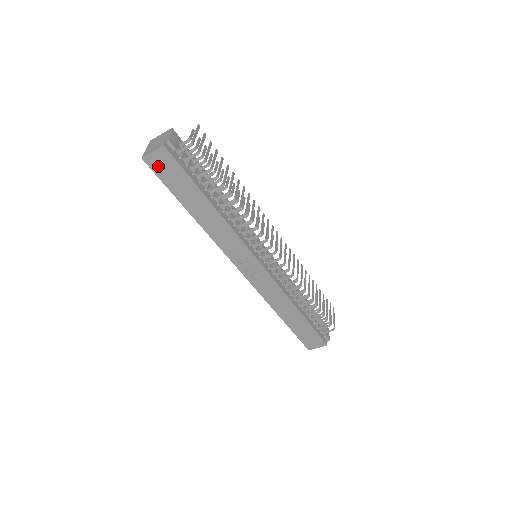
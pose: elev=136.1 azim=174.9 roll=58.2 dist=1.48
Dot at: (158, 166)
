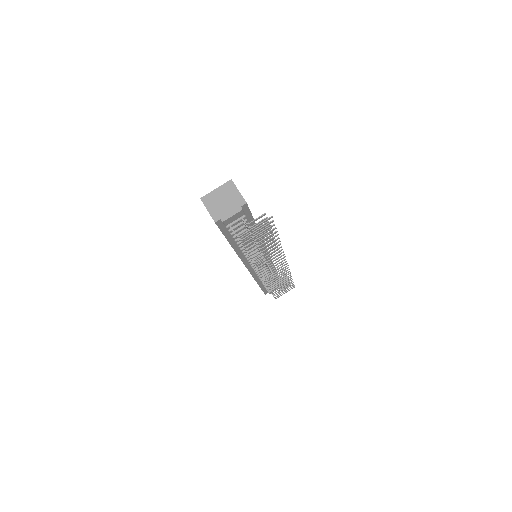
Dot at: occluded
